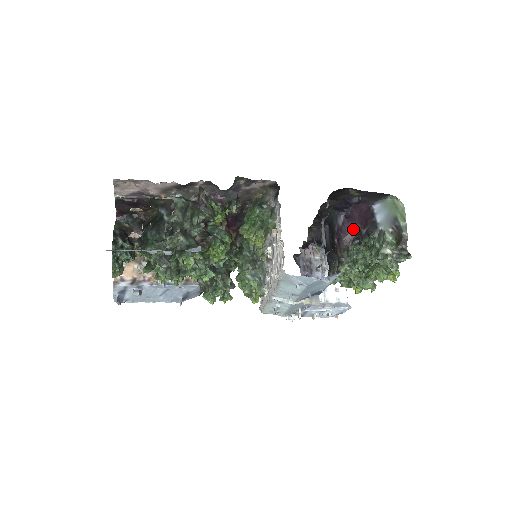
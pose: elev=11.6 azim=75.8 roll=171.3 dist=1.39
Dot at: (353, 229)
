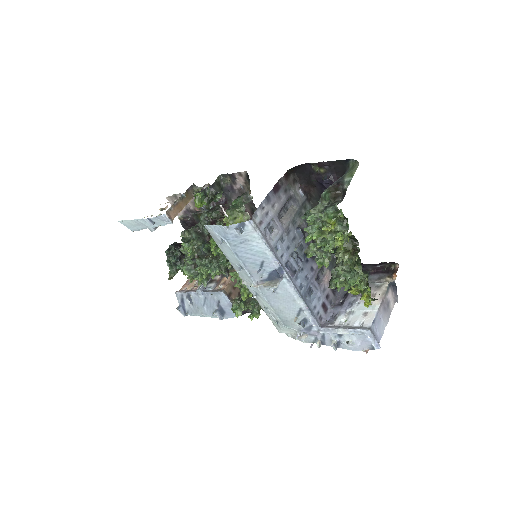
Dot at: occluded
